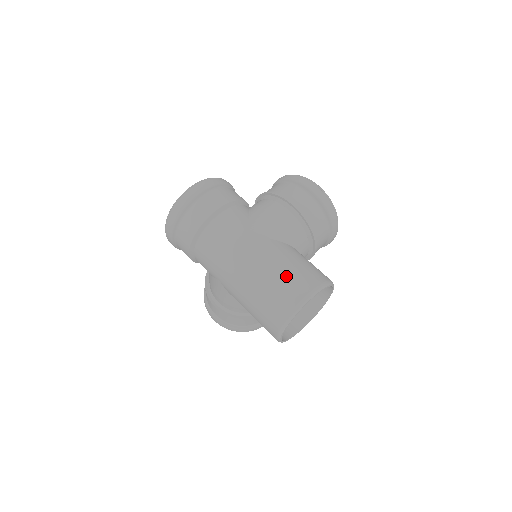
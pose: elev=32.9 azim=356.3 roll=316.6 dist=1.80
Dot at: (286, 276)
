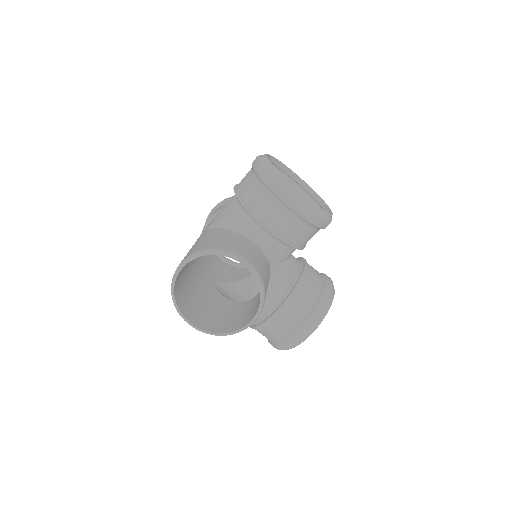
Dot at: occluded
